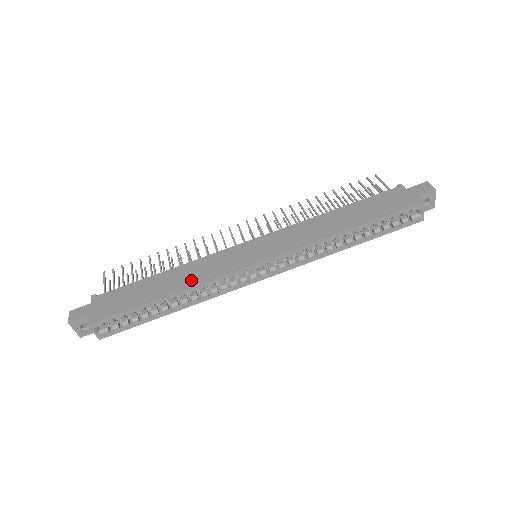
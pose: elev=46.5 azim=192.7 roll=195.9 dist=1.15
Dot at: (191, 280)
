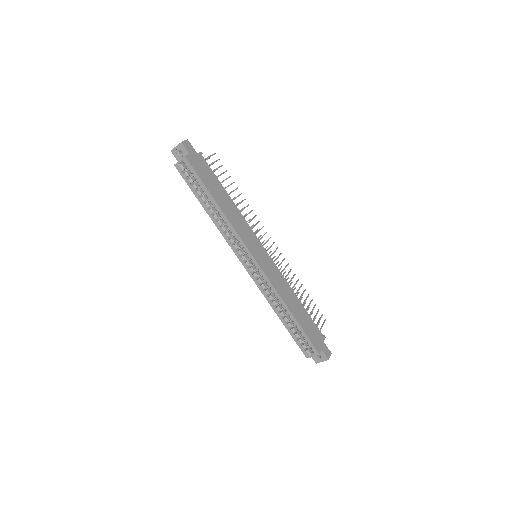
Dot at: (232, 218)
